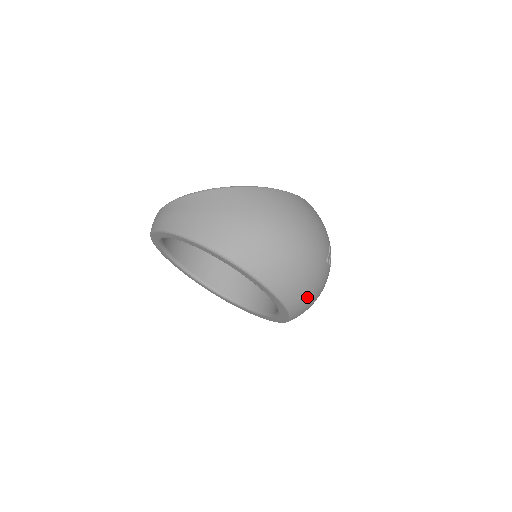
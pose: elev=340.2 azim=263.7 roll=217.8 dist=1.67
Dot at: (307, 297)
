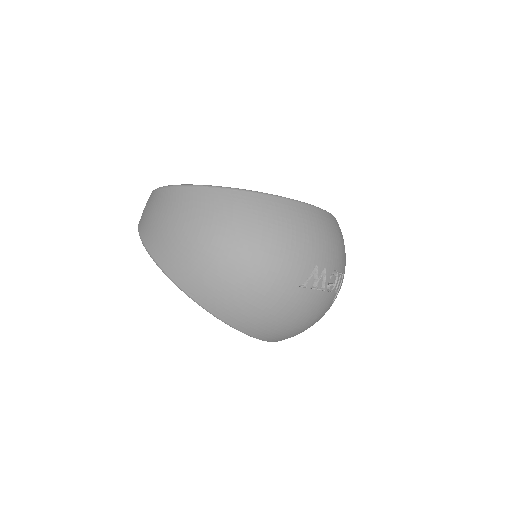
Dot at: (273, 326)
